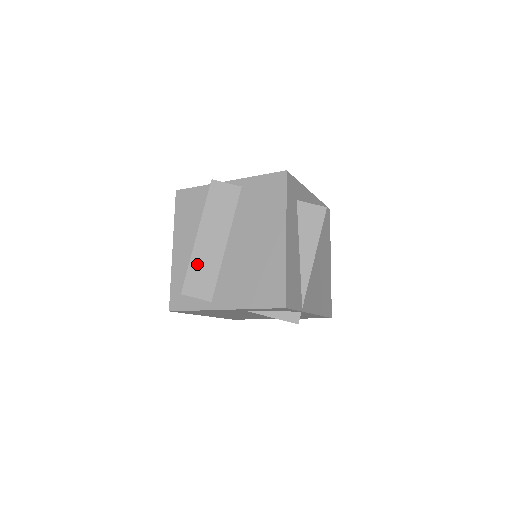
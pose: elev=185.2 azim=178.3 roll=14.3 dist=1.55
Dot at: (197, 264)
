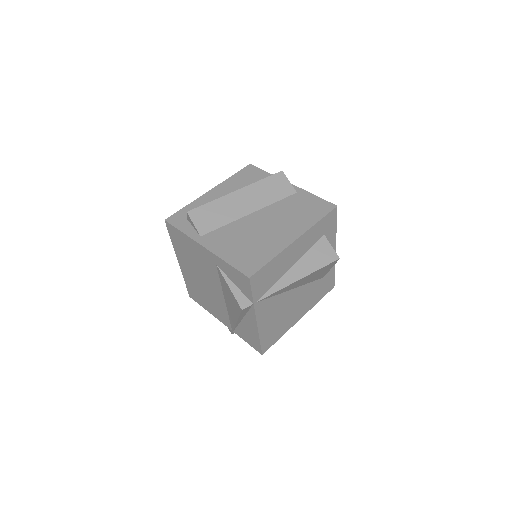
Dot at: (218, 206)
